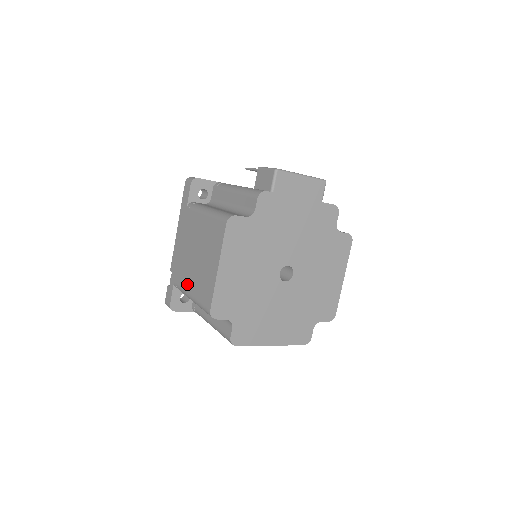
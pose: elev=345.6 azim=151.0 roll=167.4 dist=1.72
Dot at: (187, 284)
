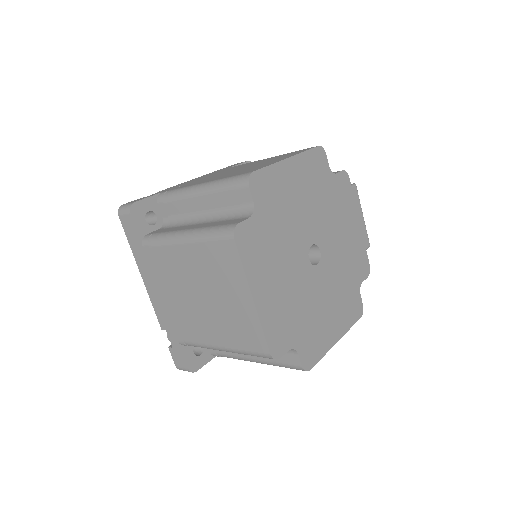
Dot at: (200, 182)
